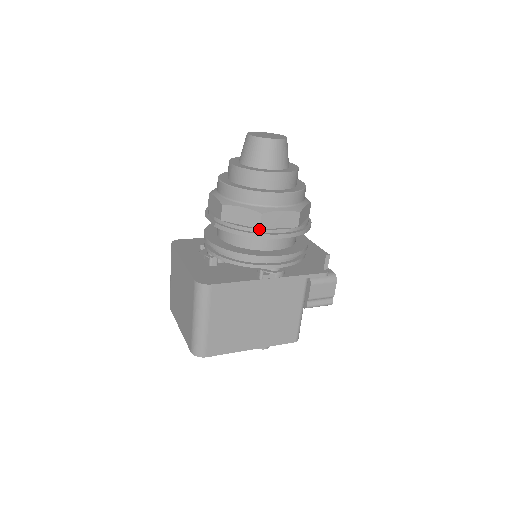
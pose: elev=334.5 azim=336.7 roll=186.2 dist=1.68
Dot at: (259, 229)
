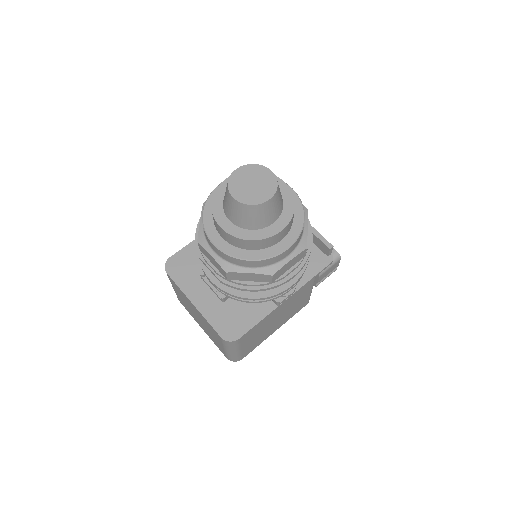
Dot at: (271, 282)
